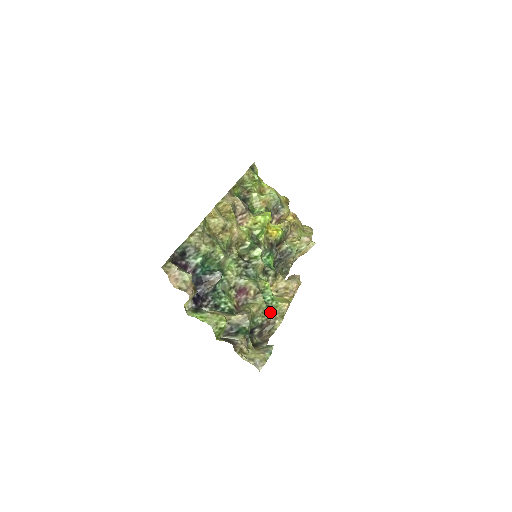
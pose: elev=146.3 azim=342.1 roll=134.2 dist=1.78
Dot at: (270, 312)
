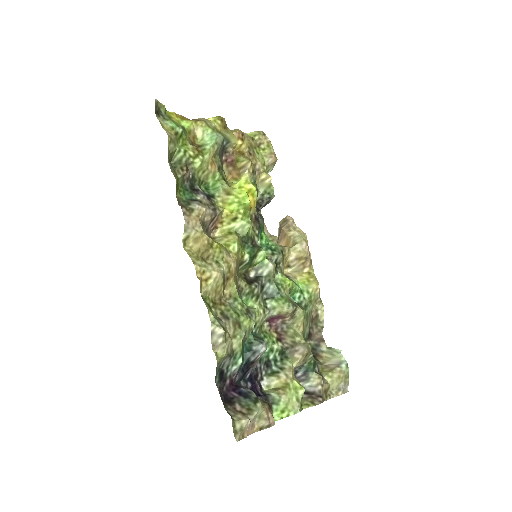
Dot at: (309, 310)
